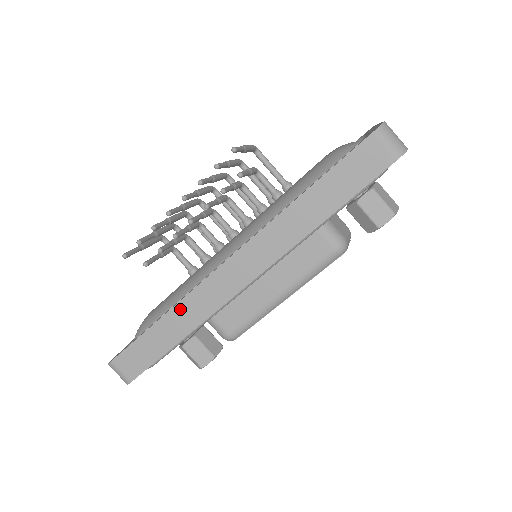
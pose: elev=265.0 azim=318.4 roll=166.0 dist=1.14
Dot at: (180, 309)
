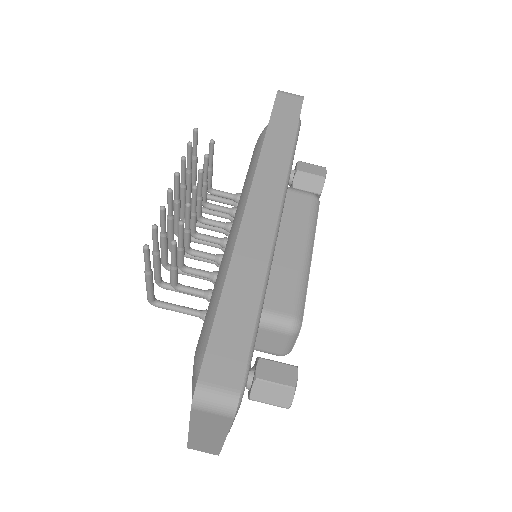
Dot at: (237, 265)
